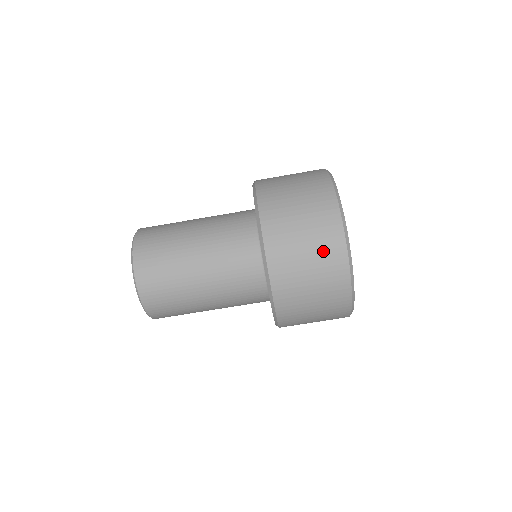
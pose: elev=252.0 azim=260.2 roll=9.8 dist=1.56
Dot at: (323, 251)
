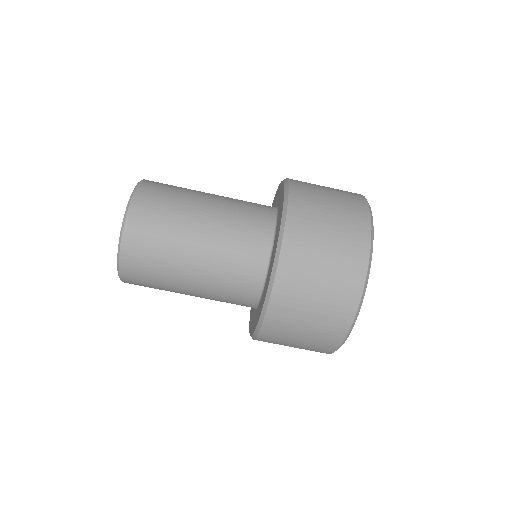
Dot at: (320, 337)
